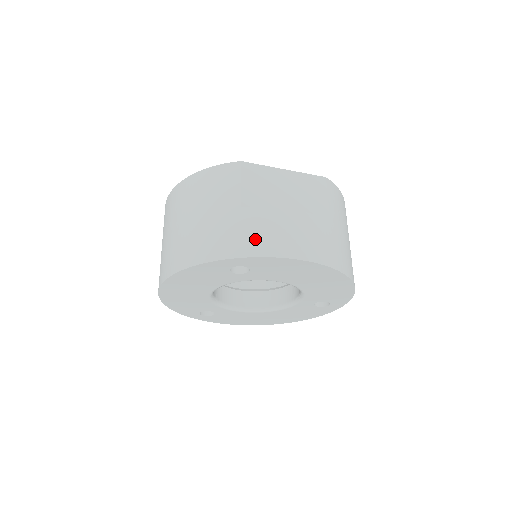
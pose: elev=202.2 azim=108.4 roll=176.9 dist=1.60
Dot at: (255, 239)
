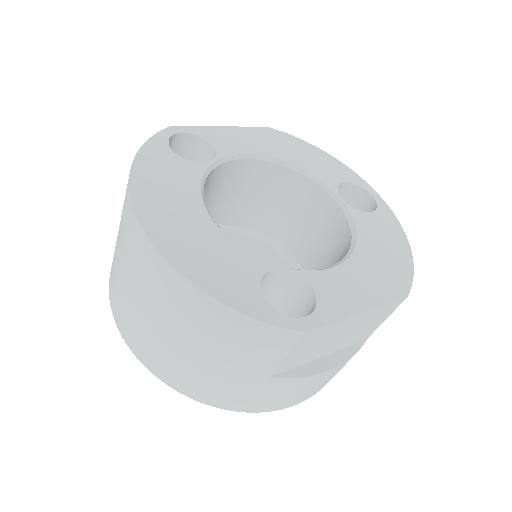
Dot at: (269, 402)
